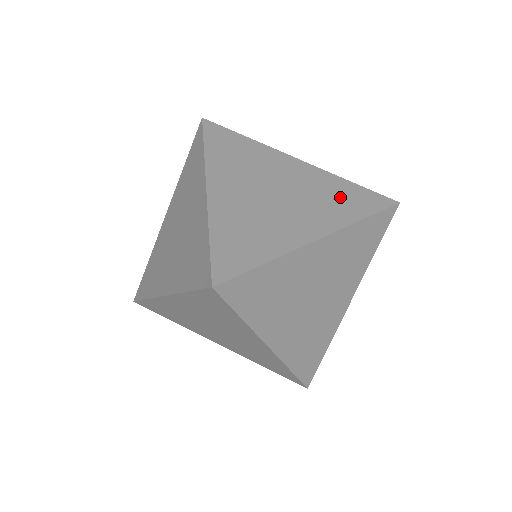
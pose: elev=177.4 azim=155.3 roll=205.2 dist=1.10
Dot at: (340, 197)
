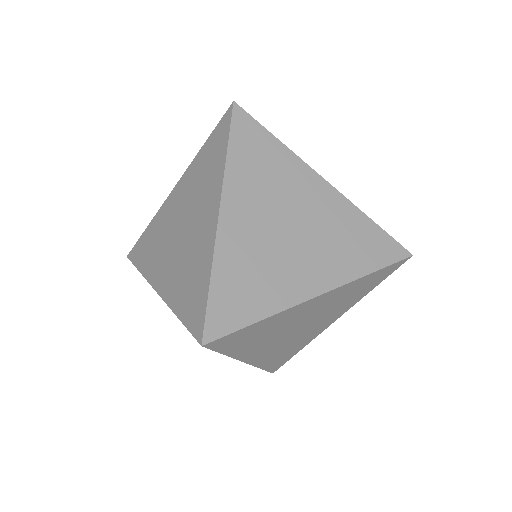
Dot at: (355, 241)
